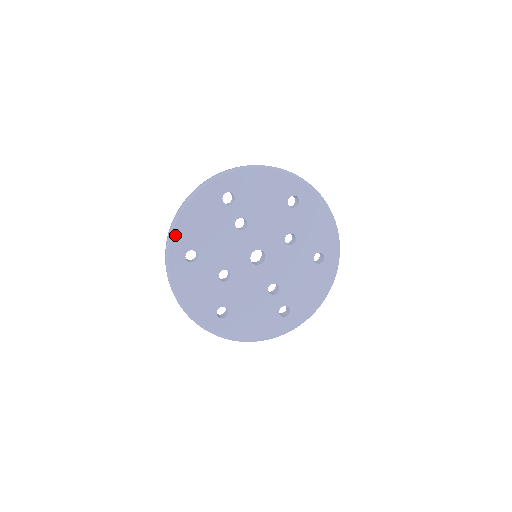
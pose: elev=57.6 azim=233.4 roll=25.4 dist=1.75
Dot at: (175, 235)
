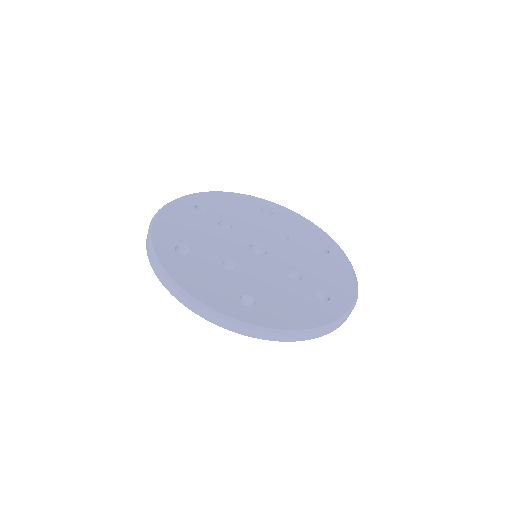
Dot at: (155, 233)
